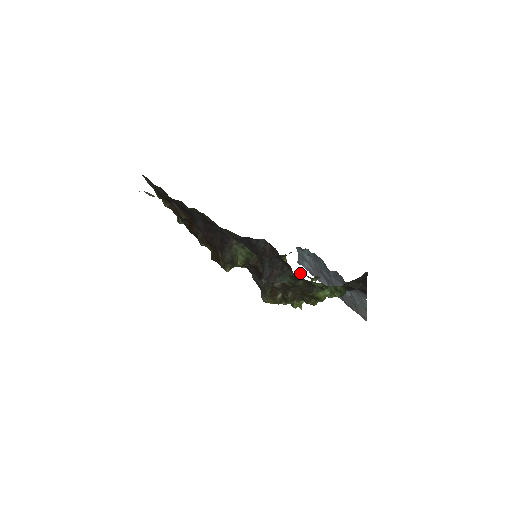
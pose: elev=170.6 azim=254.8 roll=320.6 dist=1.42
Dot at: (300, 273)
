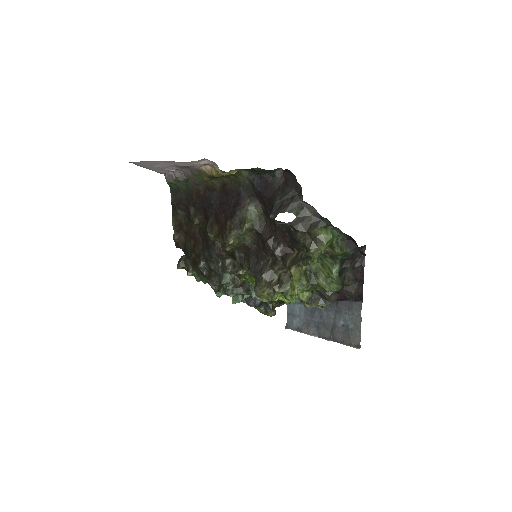
Dot at: occluded
